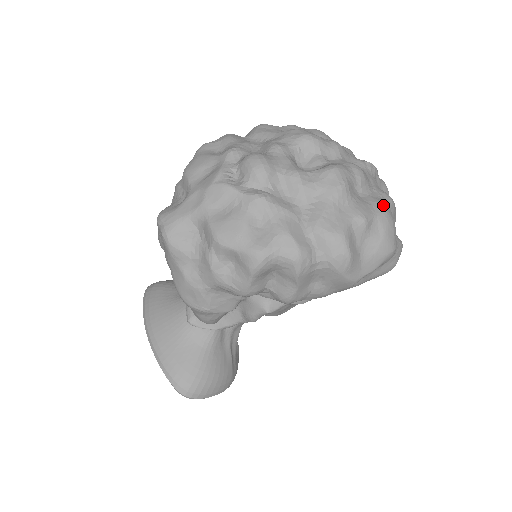
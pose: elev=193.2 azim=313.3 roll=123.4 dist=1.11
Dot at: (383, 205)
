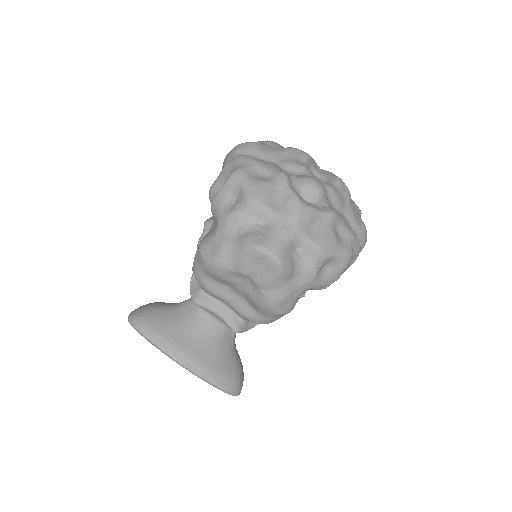
Dot at: occluded
